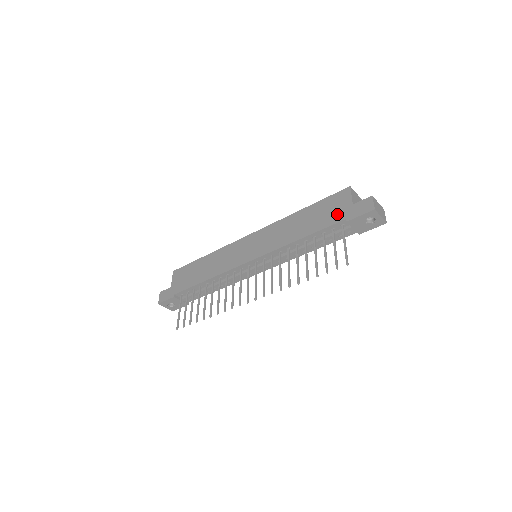
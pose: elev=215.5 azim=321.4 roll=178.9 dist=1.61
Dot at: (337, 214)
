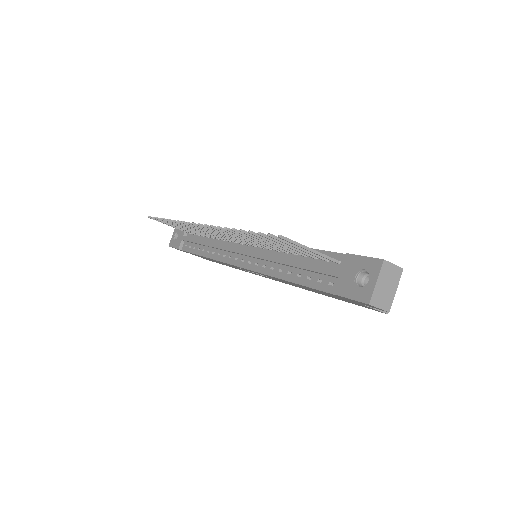
Dot at: occluded
